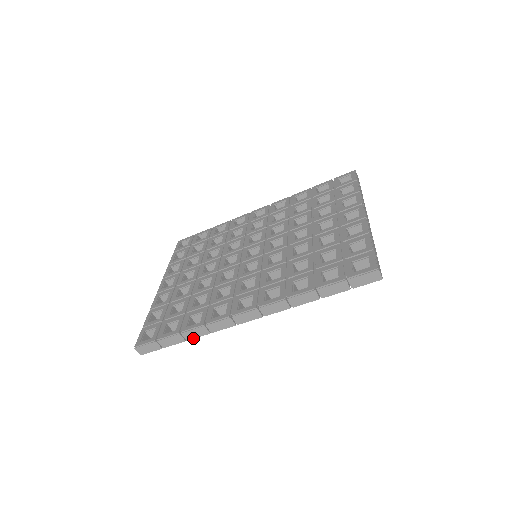
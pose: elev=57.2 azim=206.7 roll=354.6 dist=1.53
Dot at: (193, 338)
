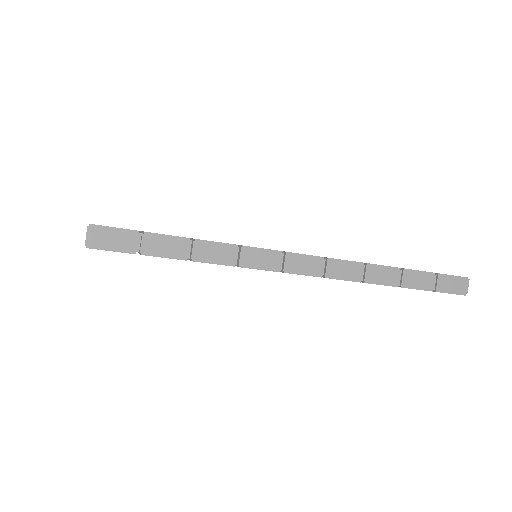
Dot at: (203, 261)
